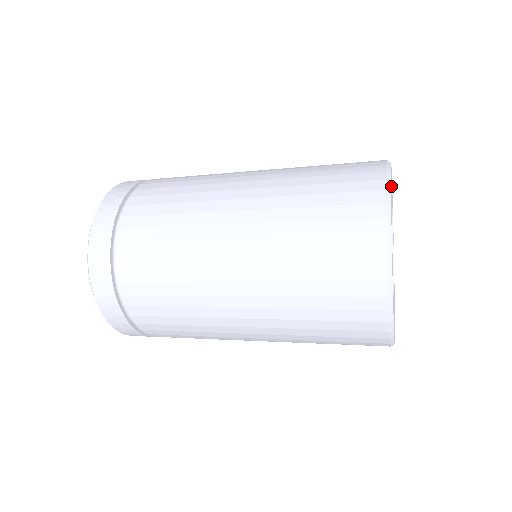
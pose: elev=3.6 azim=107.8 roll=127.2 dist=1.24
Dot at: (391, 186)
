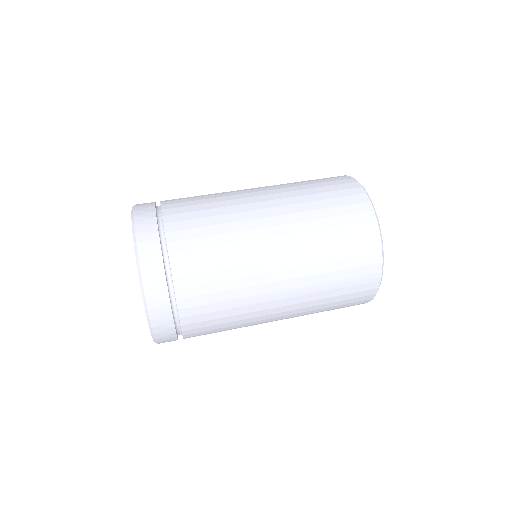
Dot at: occluded
